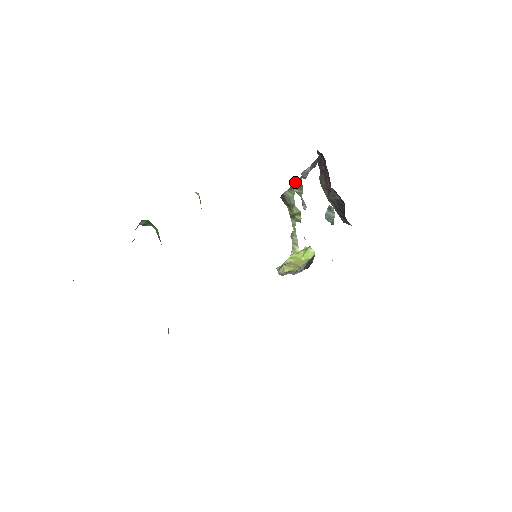
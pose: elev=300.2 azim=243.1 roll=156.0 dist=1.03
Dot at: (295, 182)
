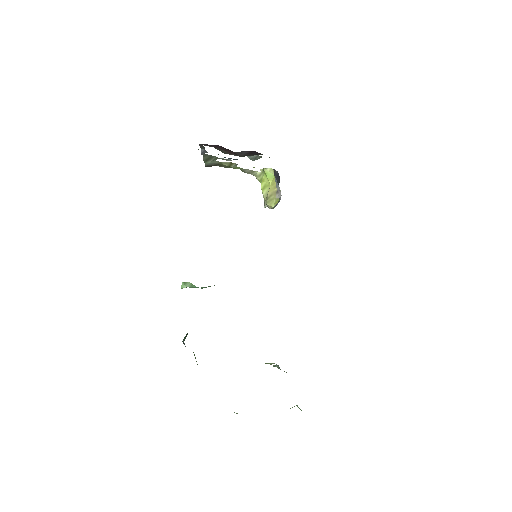
Dot at: (204, 159)
